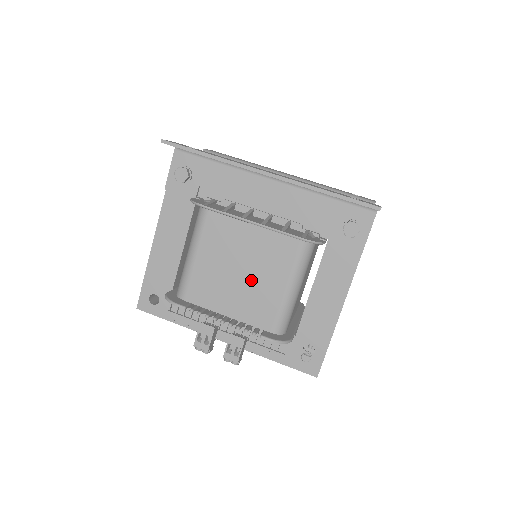
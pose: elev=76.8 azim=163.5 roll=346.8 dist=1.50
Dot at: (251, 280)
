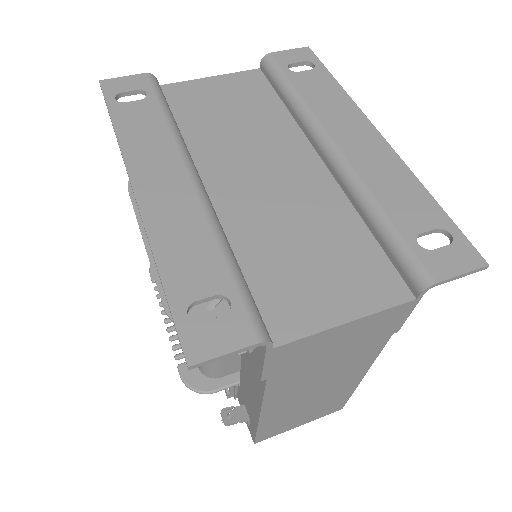
Dot at: occluded
